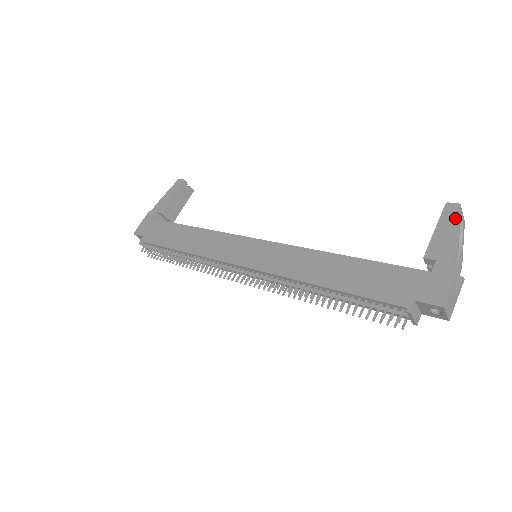
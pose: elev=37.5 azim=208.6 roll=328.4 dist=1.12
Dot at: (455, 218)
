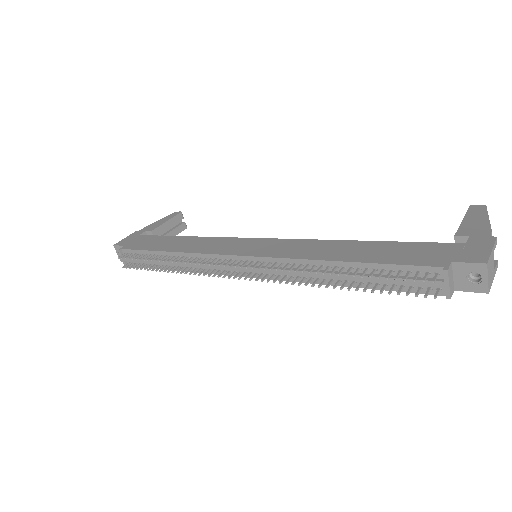
Dot at: (483, 212)
